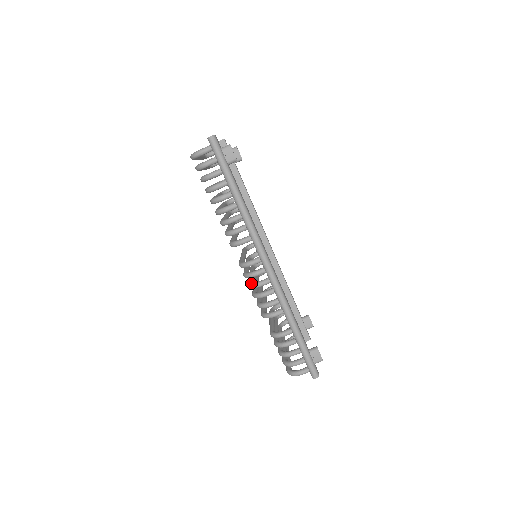
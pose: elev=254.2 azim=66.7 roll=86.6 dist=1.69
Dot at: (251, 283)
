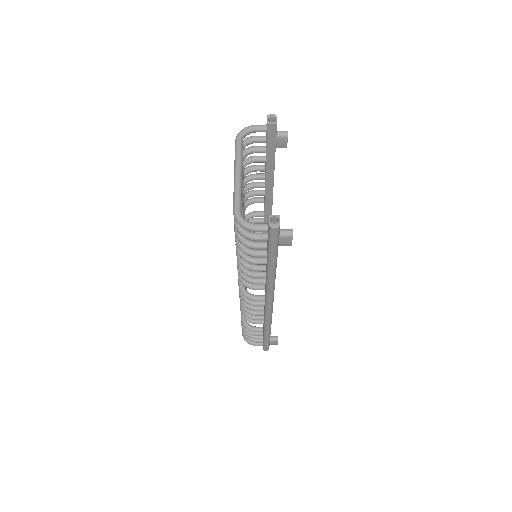
Dot at: (244, 302)
